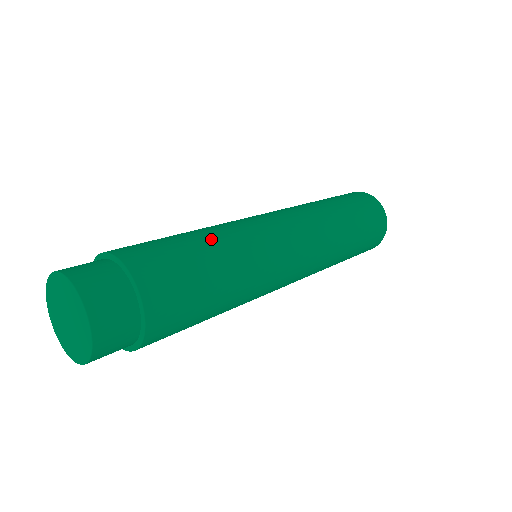
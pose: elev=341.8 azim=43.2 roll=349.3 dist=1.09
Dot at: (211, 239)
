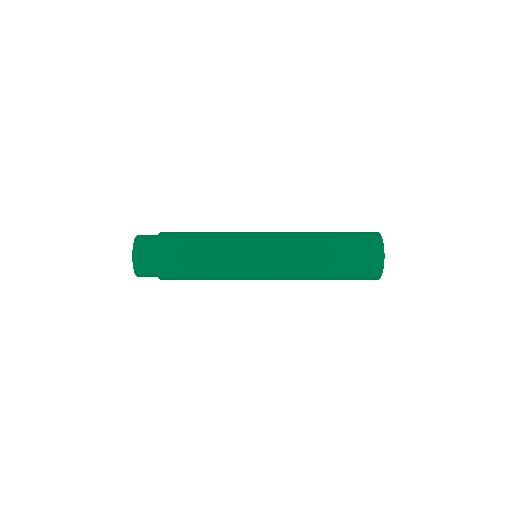
Dot at: (210, 240)
